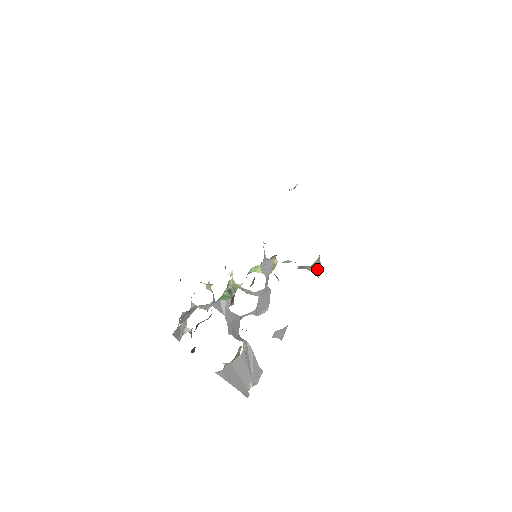
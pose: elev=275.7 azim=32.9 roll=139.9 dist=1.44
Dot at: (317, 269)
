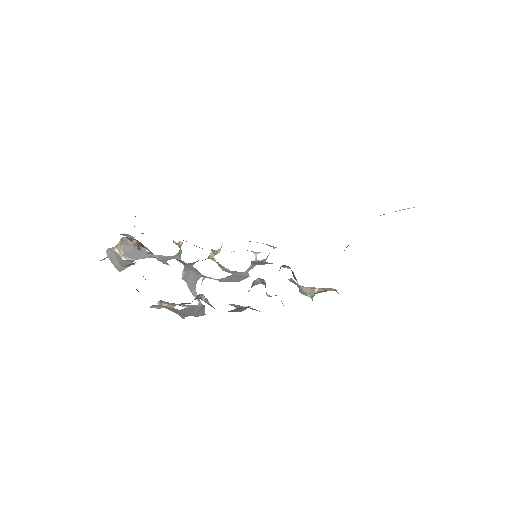
Dot at: (305, 294)
